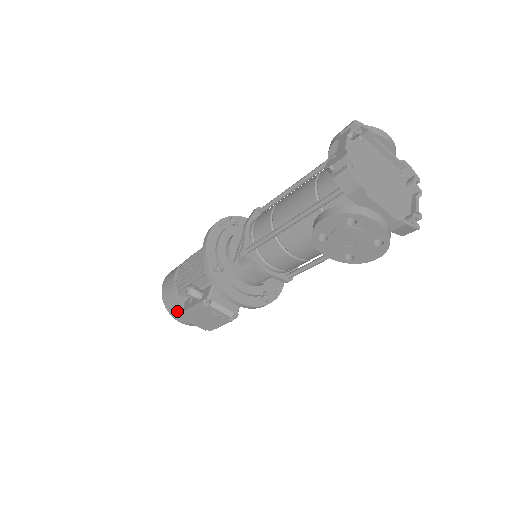
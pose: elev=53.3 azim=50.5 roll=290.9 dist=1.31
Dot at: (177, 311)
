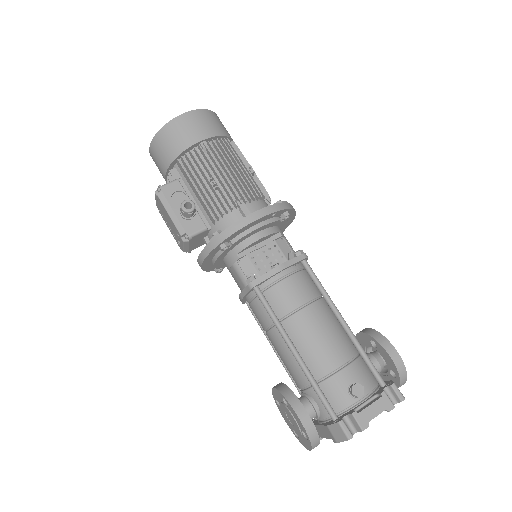
Dot at: (159, 156)
